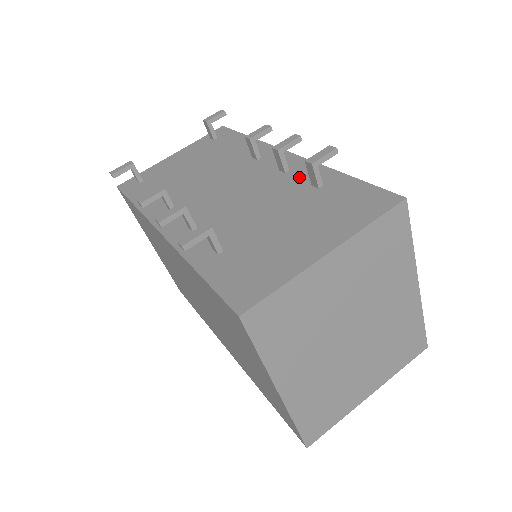
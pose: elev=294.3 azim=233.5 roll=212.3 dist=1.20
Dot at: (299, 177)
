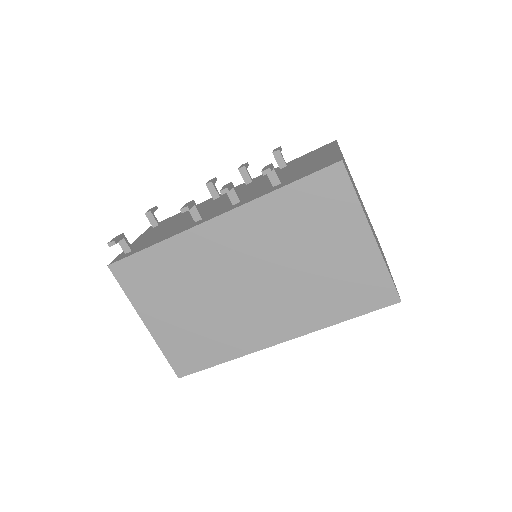
Dot at: (265, 175)
